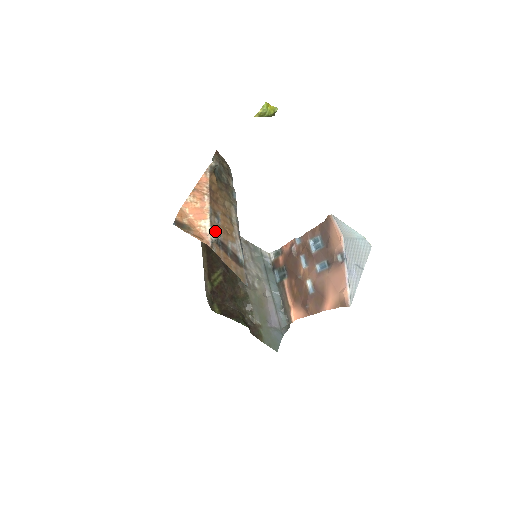
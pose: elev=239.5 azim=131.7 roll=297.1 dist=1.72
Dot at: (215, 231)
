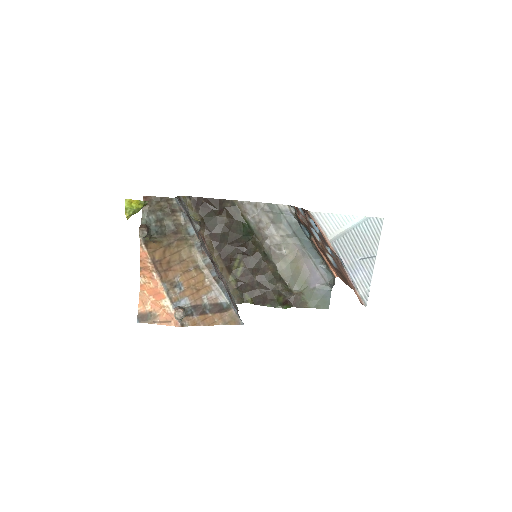
Dot at: (175, 315)
